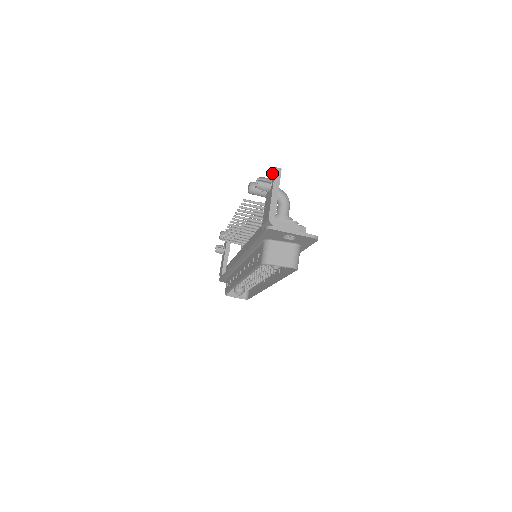
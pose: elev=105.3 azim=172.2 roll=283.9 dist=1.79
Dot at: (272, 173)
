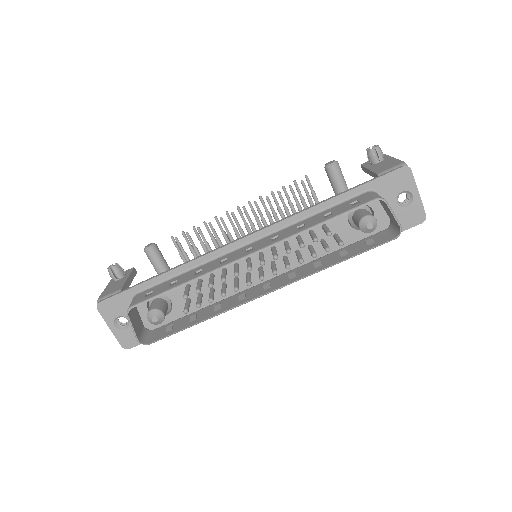
Dot at: occluded
